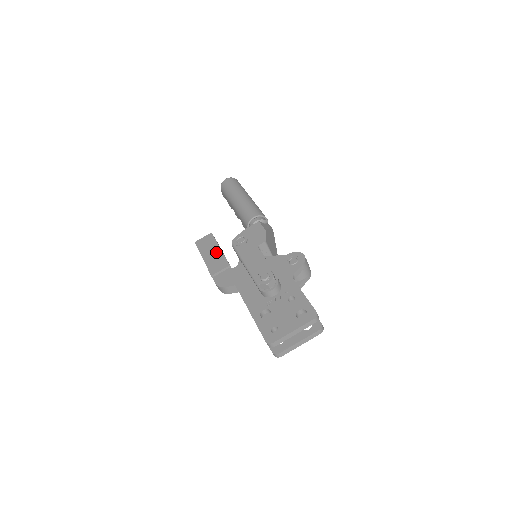
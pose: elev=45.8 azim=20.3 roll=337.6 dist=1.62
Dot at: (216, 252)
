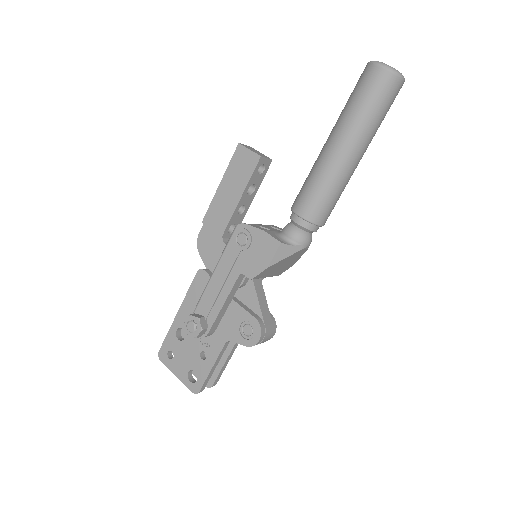
Dot at: (232, 198)
